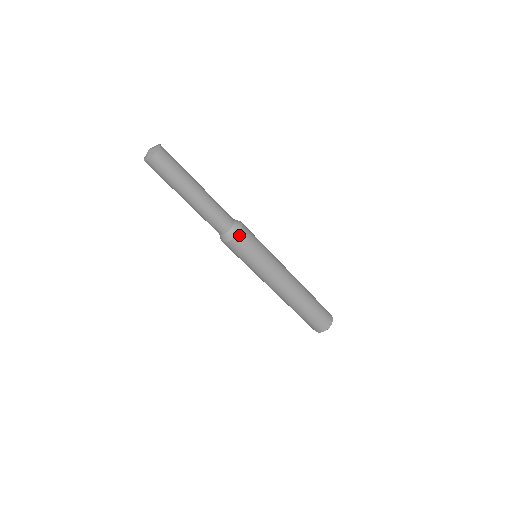
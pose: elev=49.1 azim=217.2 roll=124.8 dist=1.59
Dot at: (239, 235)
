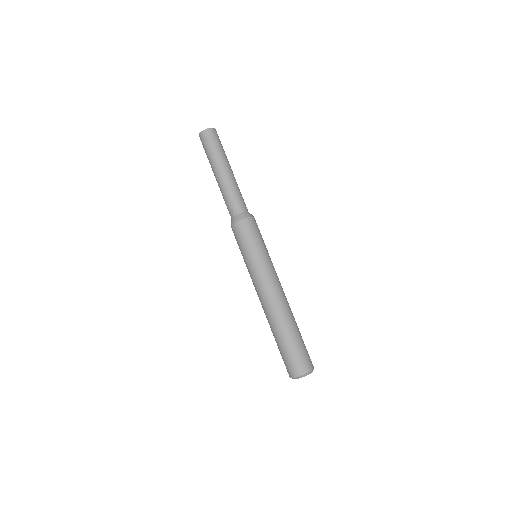
Dot at: (243, 221)
